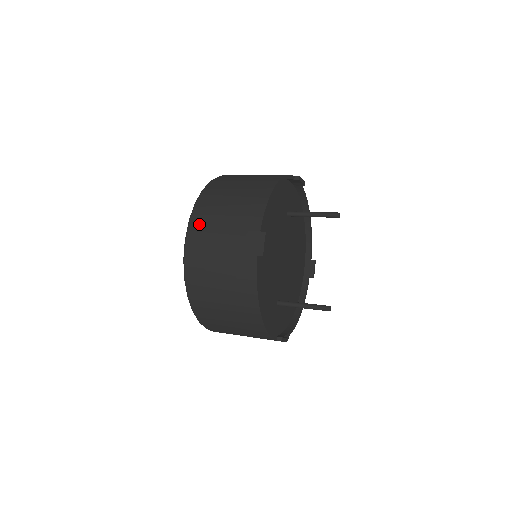
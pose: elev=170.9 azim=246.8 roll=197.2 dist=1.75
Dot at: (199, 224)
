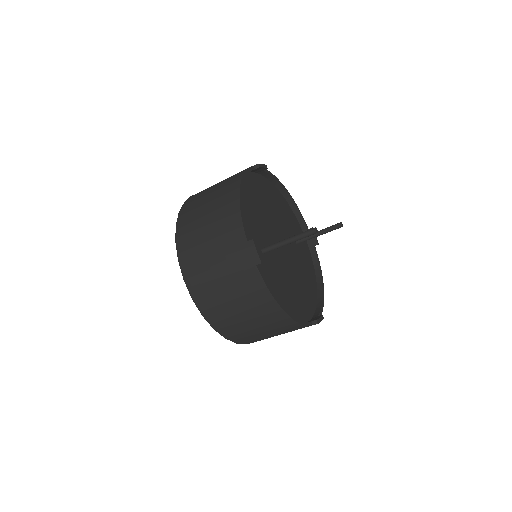
Dot at: occluded
